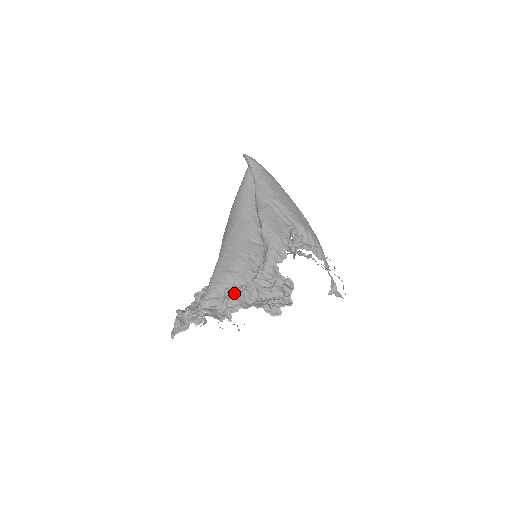
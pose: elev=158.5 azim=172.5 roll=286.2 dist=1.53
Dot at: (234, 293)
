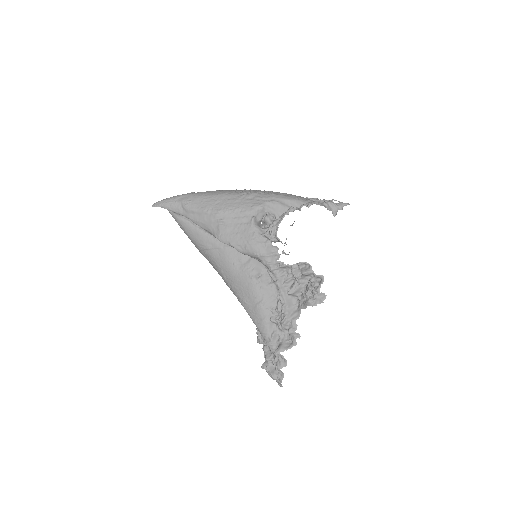
Dot at: (279, 315)
